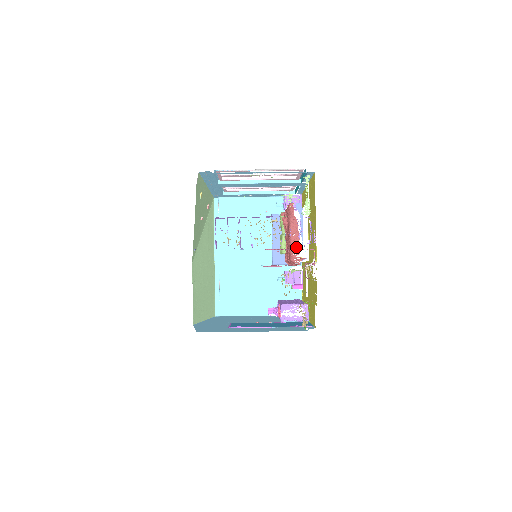
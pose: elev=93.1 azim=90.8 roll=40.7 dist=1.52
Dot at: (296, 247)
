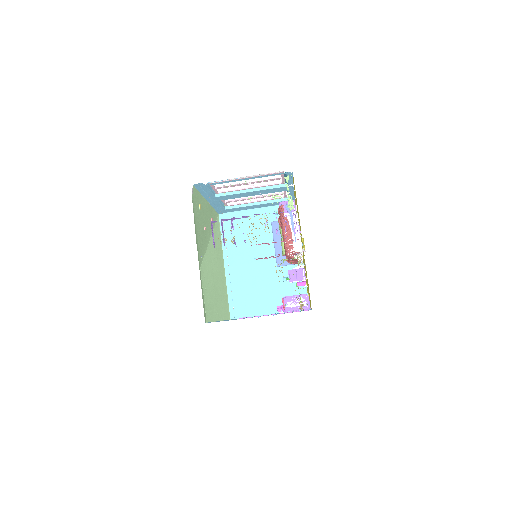
Dot at: (290, 243)
